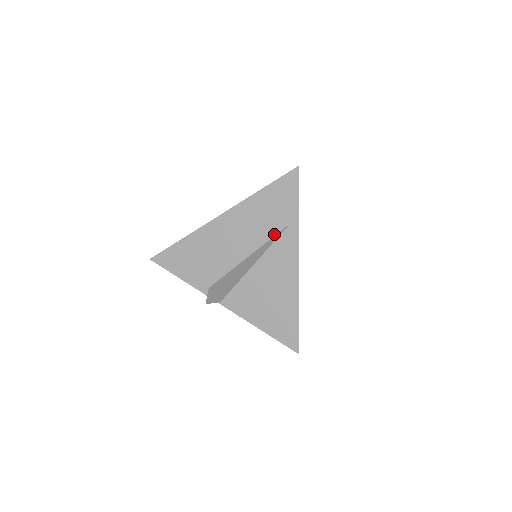
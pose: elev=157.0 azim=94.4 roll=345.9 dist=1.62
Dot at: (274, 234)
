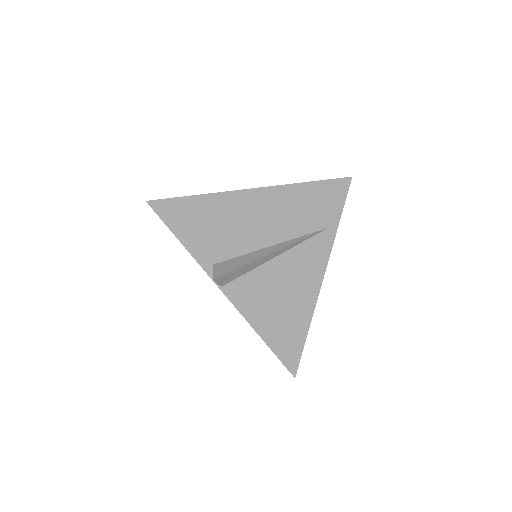
Dot at: (309, 232)
